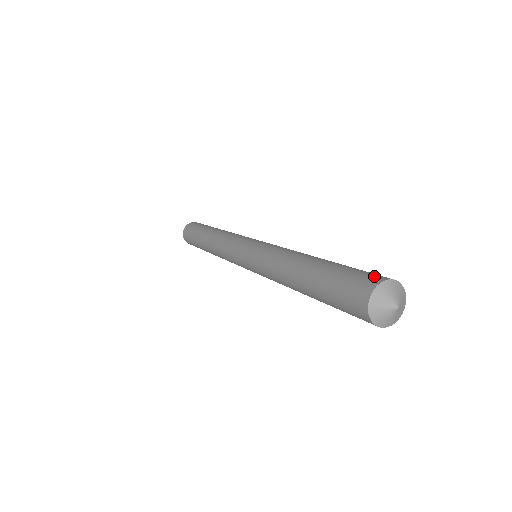
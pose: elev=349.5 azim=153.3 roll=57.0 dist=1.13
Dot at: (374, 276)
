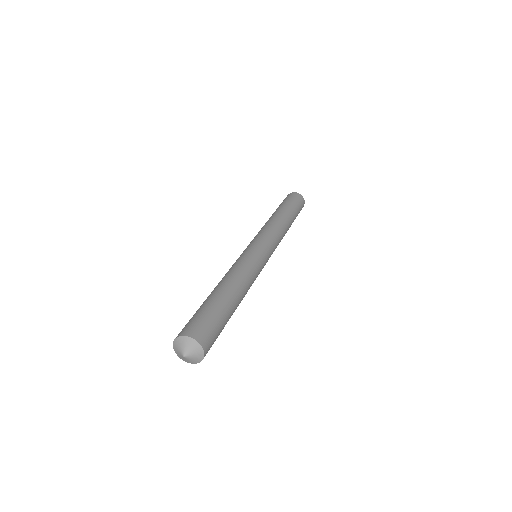
Dot at: (199, 331)
